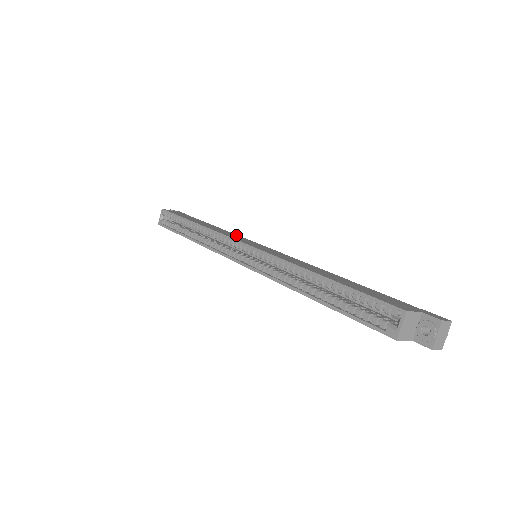
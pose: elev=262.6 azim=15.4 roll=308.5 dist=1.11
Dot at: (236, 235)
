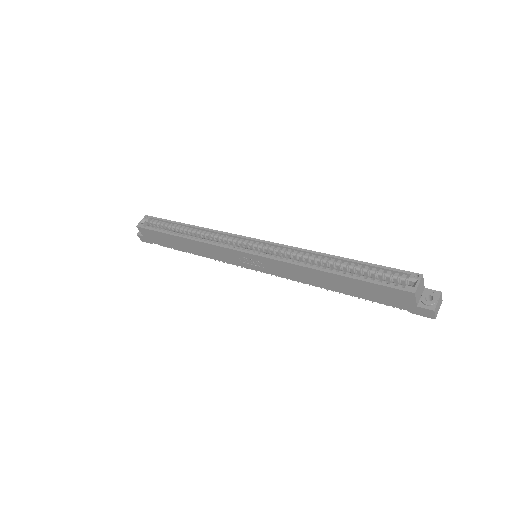
Dot at: occluded
